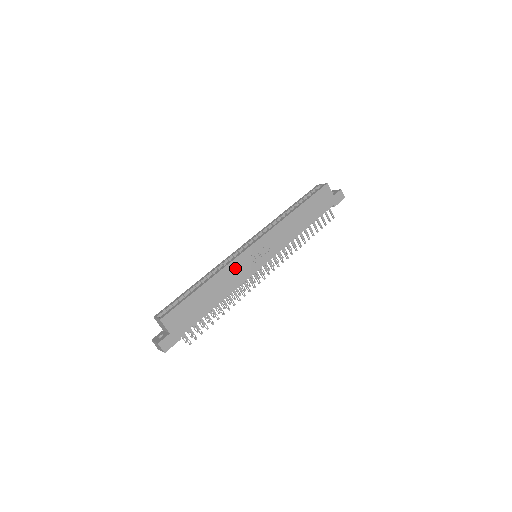
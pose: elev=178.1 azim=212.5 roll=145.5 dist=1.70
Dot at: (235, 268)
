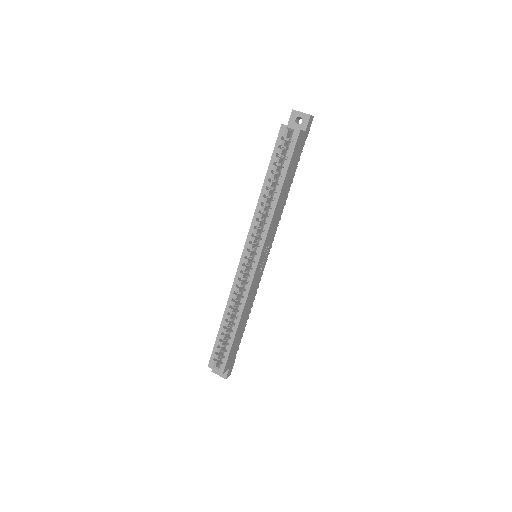
Dot at: (251, 291)
